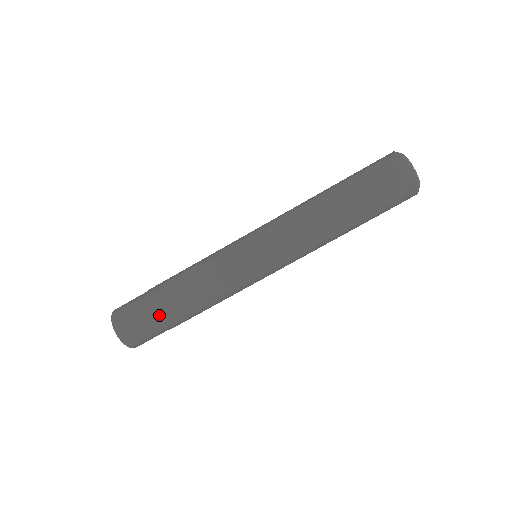
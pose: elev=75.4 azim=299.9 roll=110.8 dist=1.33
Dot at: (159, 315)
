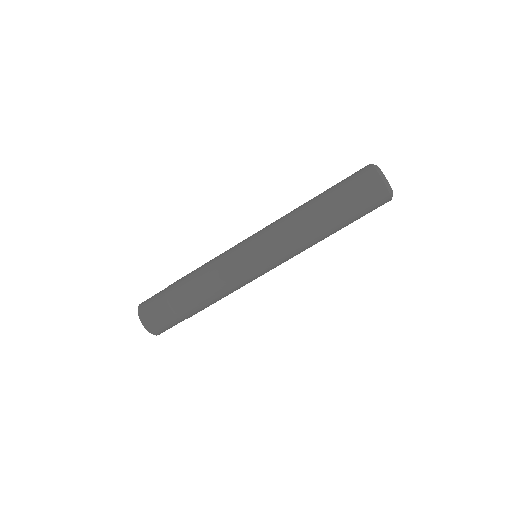
Dot at: (176, 308)
